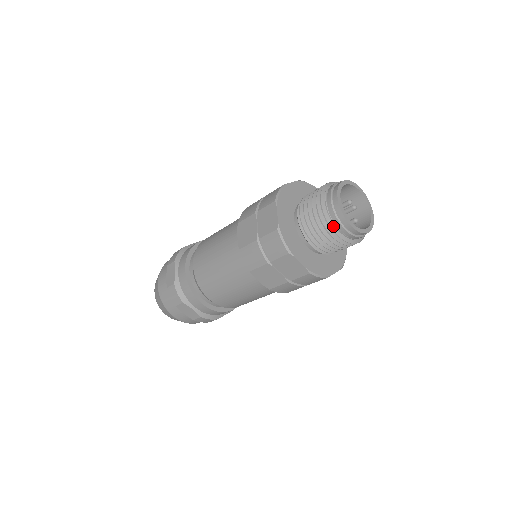
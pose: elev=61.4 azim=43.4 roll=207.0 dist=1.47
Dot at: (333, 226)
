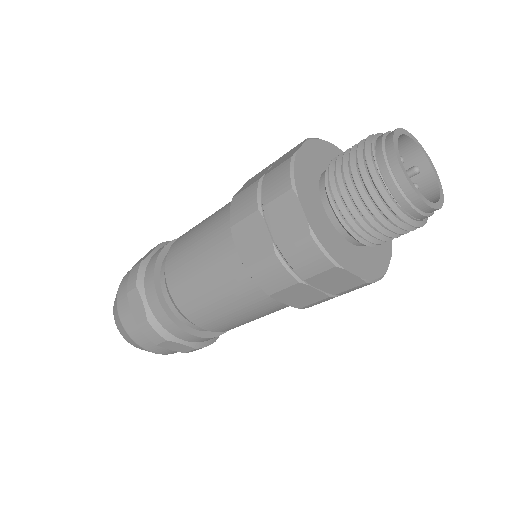
Dot at: (399, 211)
